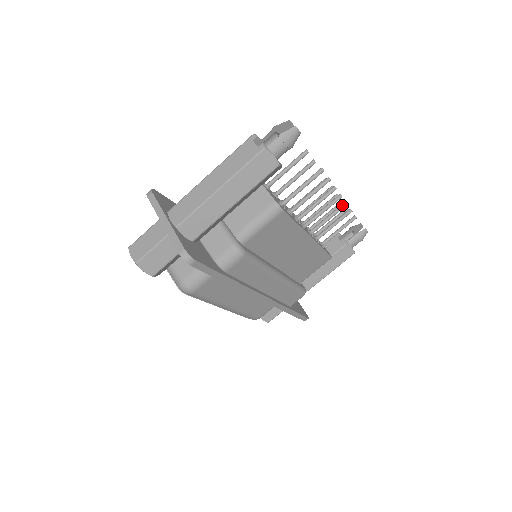
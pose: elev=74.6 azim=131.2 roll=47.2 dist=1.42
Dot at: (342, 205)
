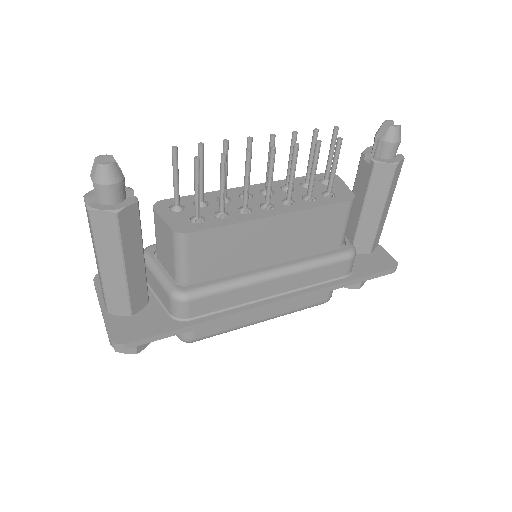
Dot at: (293, 151)
